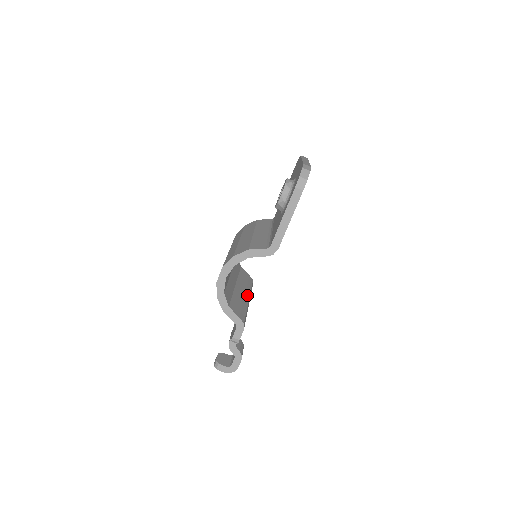
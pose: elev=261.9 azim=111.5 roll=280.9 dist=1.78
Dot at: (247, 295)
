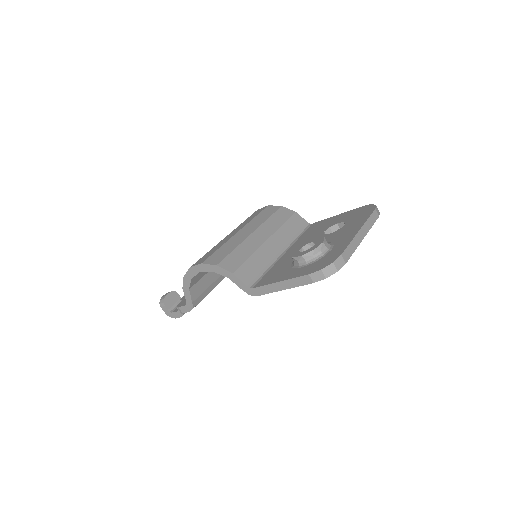
Dot at: occluded
